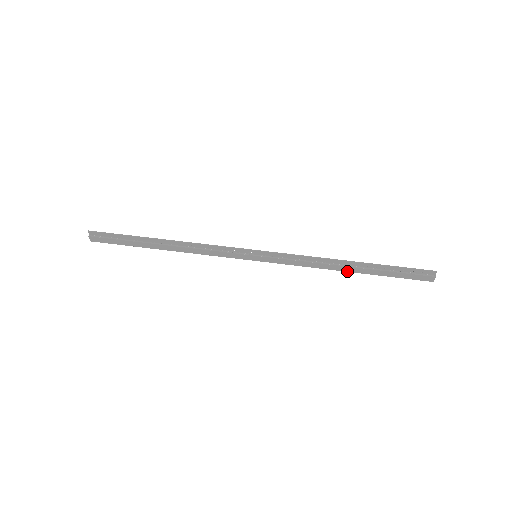
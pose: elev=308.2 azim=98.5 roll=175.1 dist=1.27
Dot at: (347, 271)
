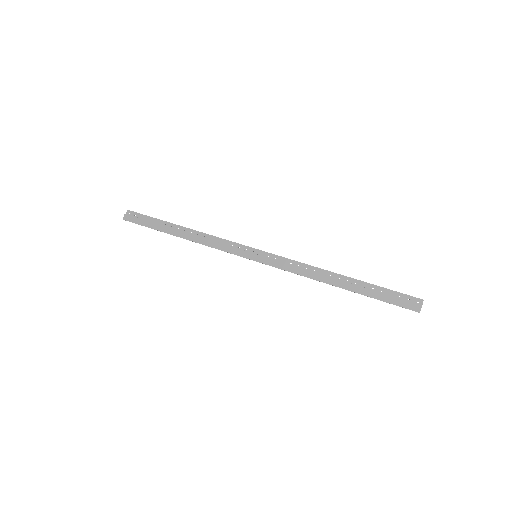
Dot at: (336, 286)
